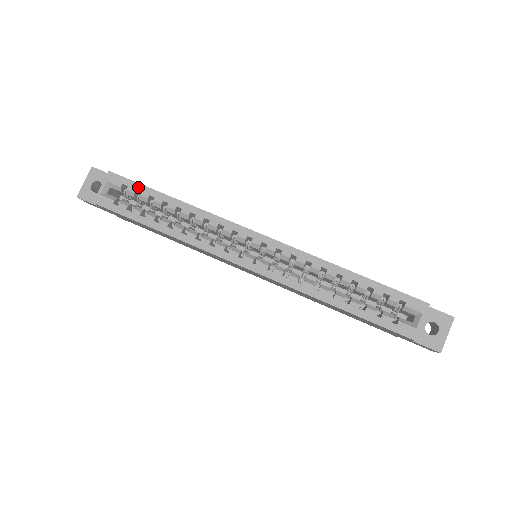
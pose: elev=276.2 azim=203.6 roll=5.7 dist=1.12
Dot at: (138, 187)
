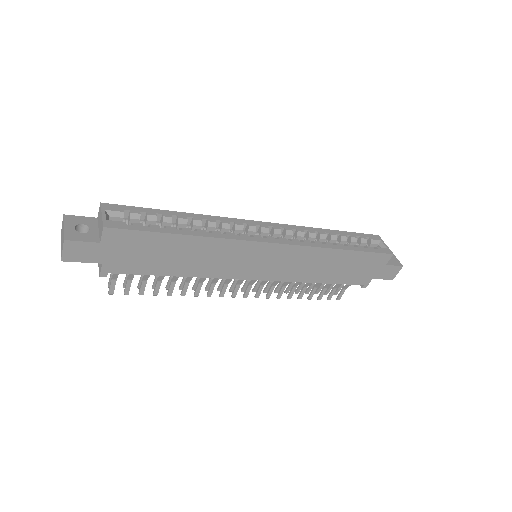
Dot at: (141, 209)
